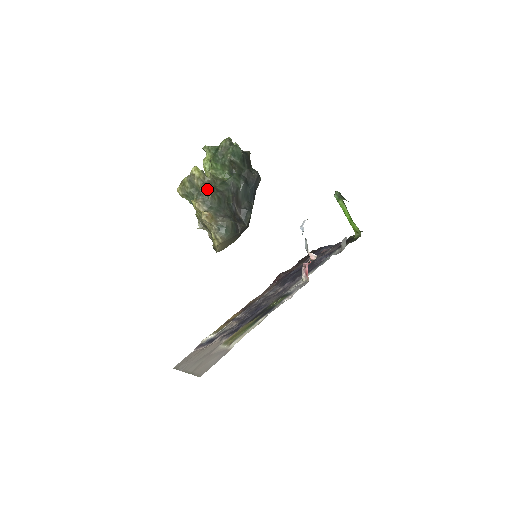
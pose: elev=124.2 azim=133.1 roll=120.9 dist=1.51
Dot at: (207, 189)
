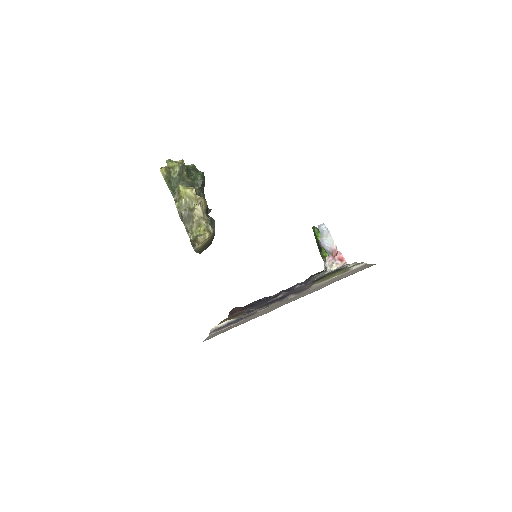
Dot at: occluded
